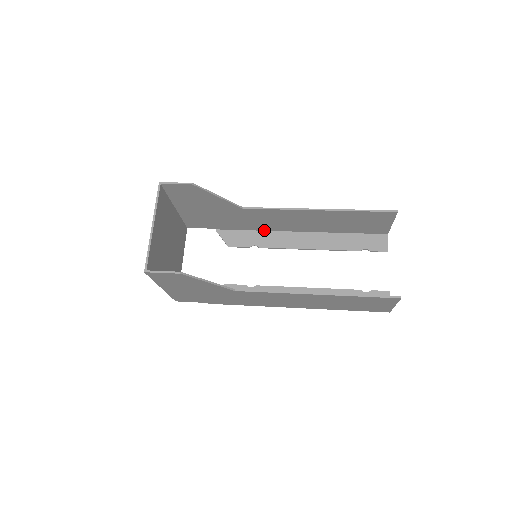
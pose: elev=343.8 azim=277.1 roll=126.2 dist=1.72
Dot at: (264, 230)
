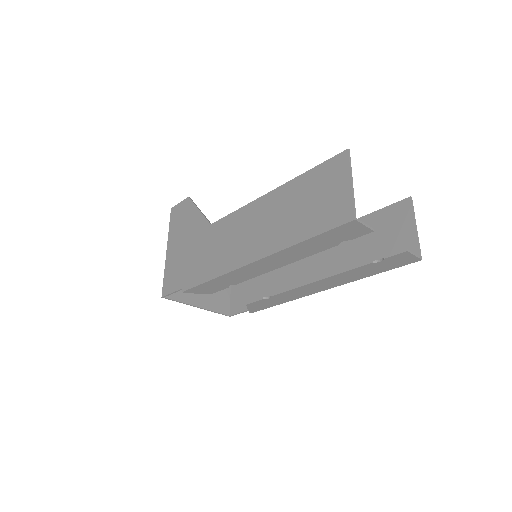
Dot at: occluded
